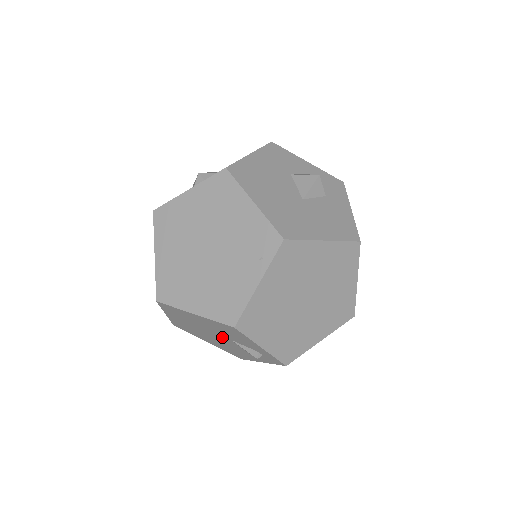
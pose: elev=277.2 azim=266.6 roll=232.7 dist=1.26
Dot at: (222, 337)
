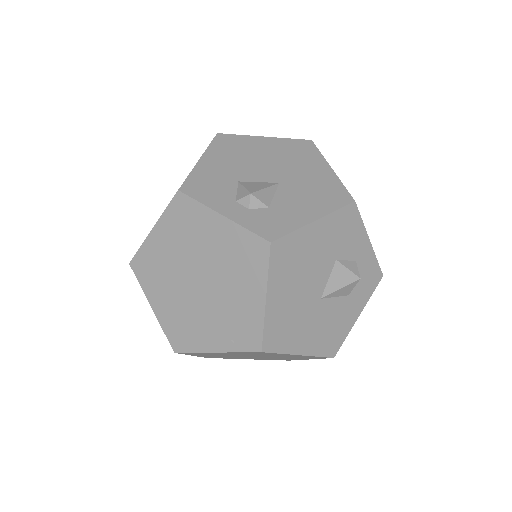
Dot at: occluded
